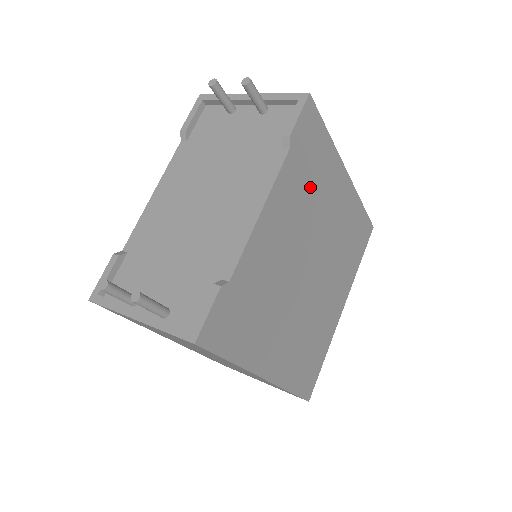
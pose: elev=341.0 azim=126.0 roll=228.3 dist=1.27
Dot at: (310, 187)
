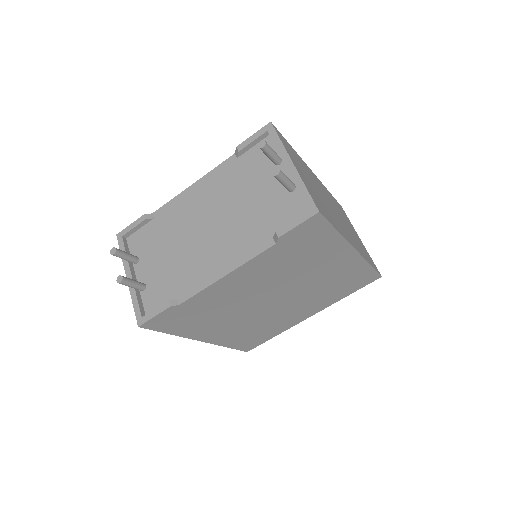
Dot at: (295, 261)
